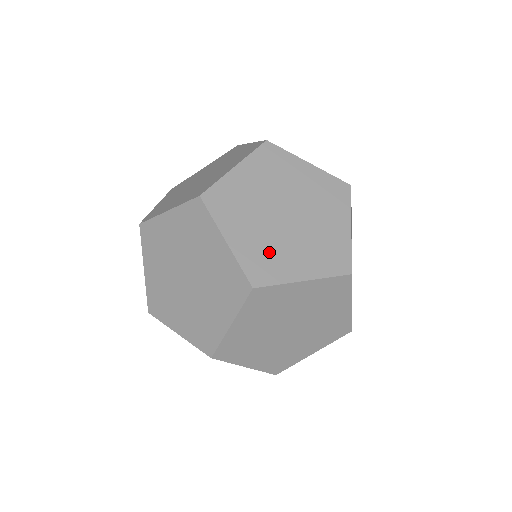
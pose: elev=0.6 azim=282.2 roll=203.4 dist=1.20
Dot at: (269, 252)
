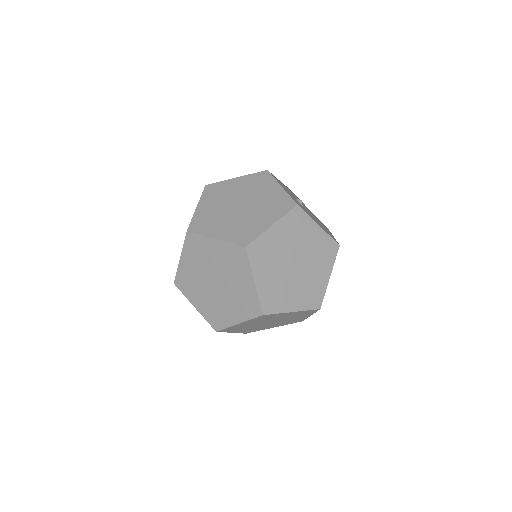
Dot at: (212, 219)
